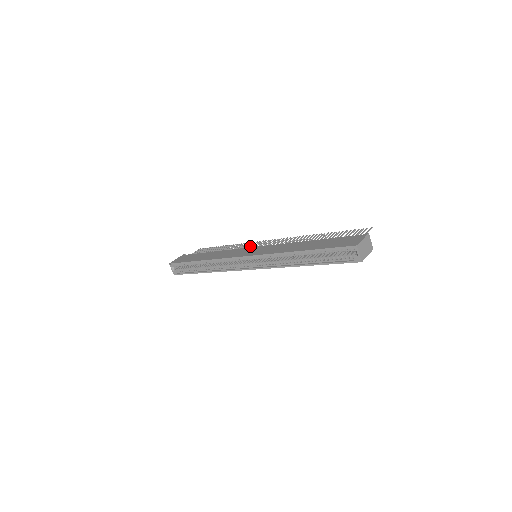
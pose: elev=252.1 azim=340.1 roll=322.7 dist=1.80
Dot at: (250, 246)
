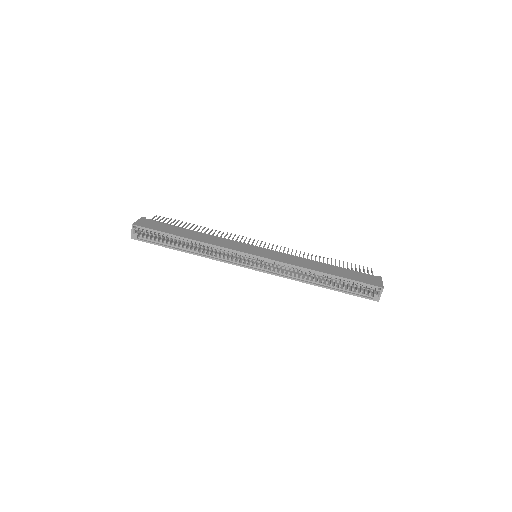
Dot at: (240, 240)
